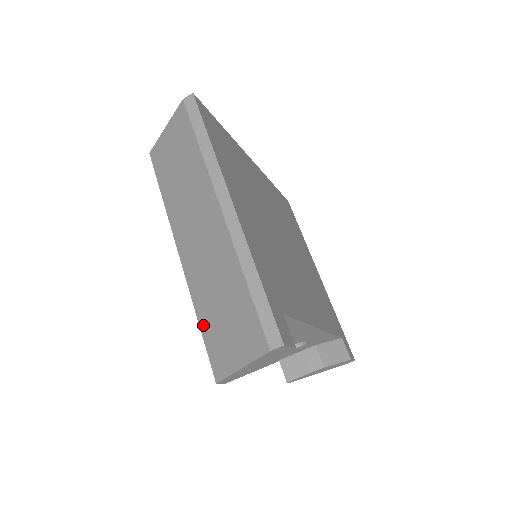
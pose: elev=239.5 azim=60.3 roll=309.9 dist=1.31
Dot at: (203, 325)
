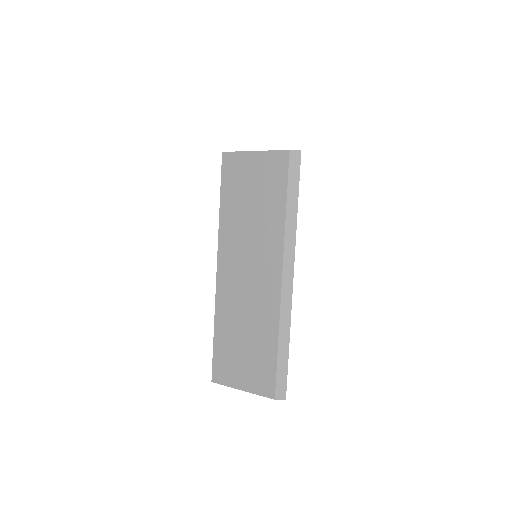
Dot at: (218, 338)
